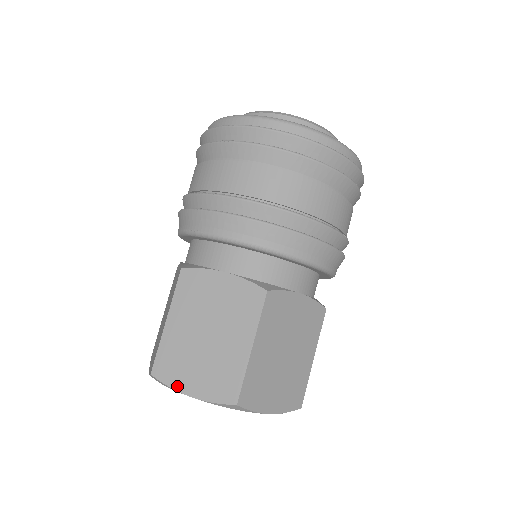
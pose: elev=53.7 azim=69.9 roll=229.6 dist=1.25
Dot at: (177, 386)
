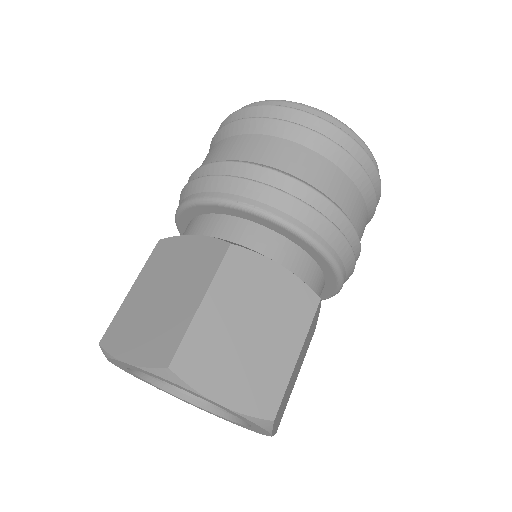
Dot at: (204, 388)
